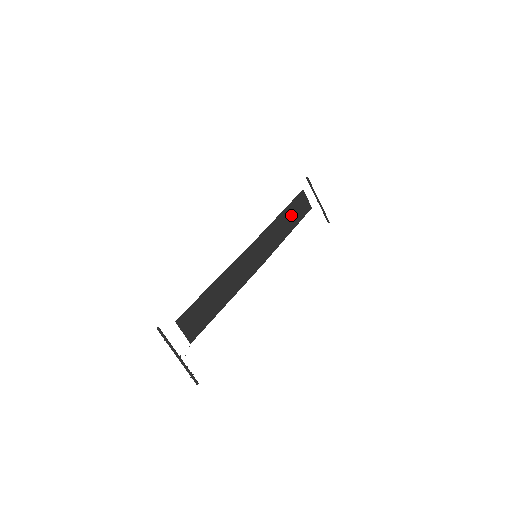
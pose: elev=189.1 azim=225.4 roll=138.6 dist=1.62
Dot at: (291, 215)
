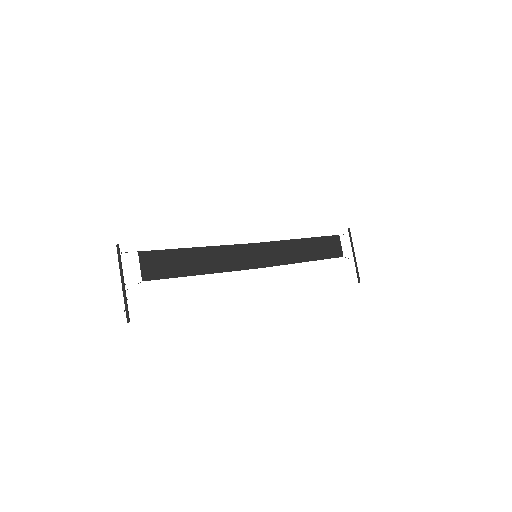
Dot at: (315, 247)
